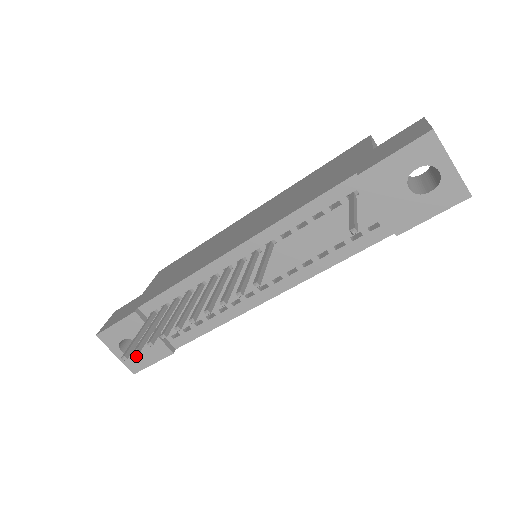
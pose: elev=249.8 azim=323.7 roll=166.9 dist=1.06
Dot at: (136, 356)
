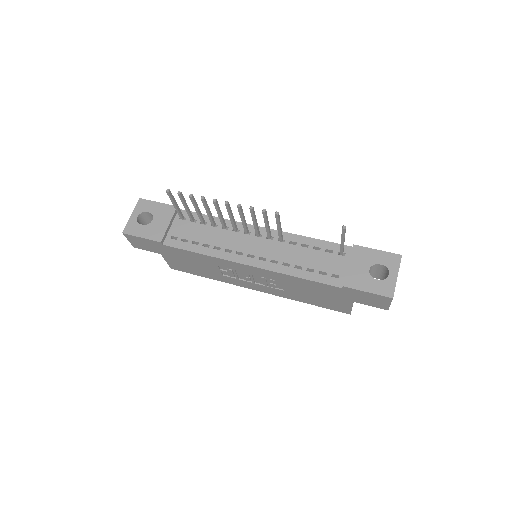
Dot at: (140, 226)
